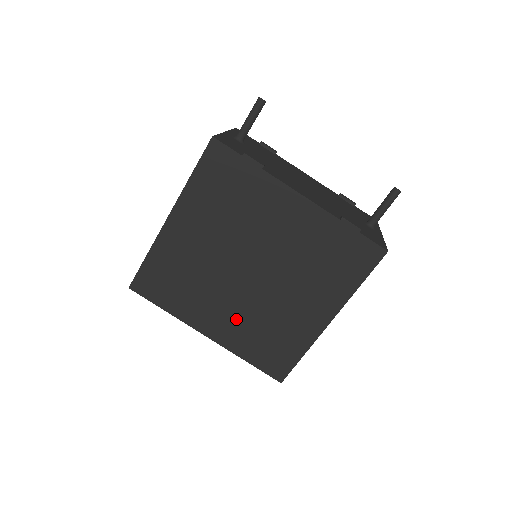
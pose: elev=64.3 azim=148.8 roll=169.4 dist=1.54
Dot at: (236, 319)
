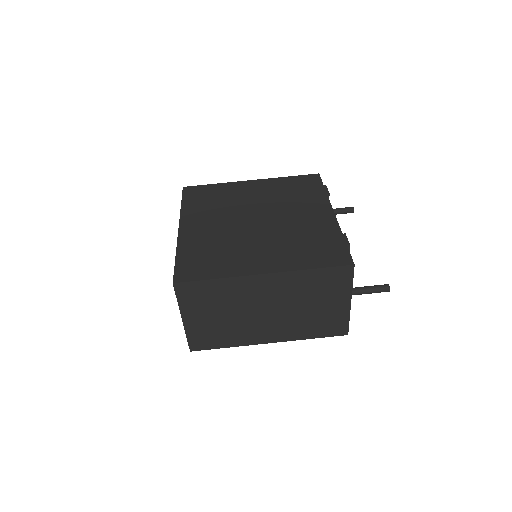
Dot at: (210, 233)
